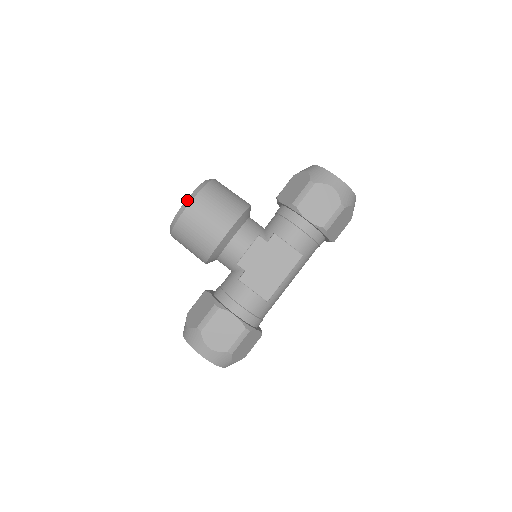
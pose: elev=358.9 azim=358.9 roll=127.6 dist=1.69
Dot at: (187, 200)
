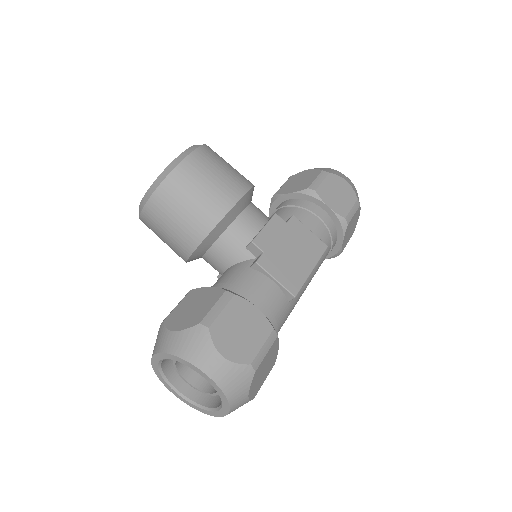
Dot at: (187, 150)
